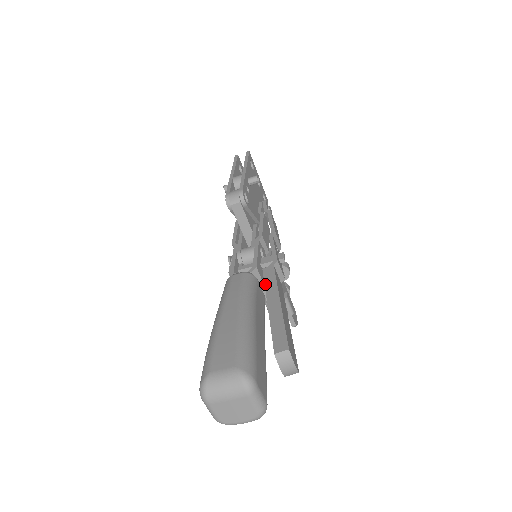
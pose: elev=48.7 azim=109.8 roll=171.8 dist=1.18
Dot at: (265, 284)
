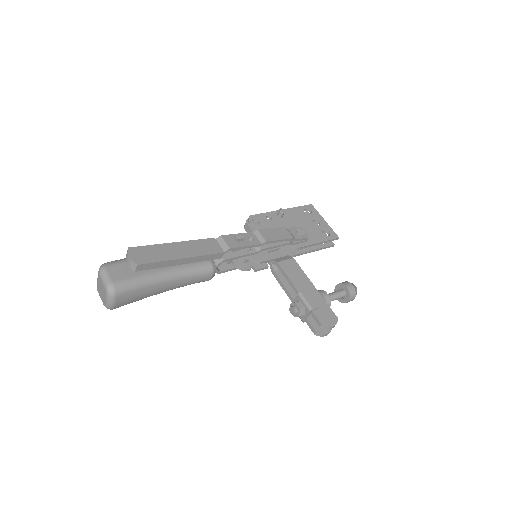
Dot at: occluded
